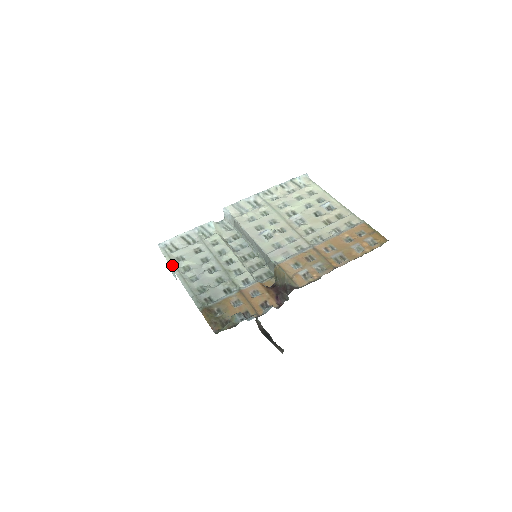
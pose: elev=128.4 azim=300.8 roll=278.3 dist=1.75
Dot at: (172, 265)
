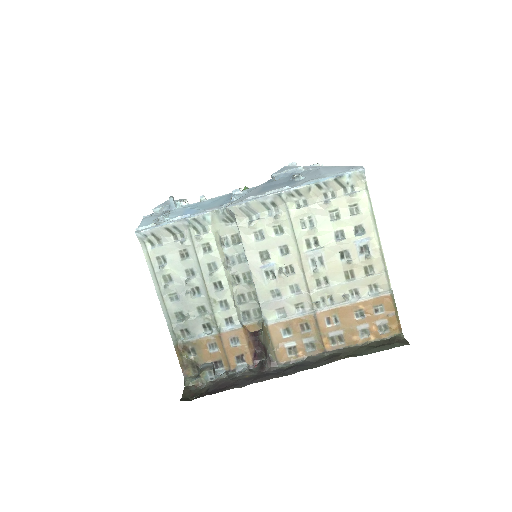
Dot at: (151, 270)
